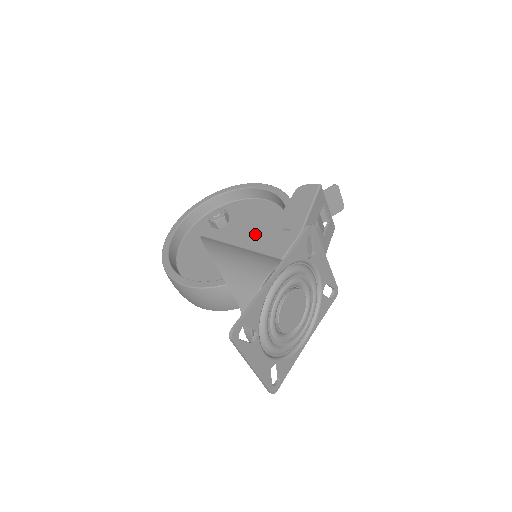
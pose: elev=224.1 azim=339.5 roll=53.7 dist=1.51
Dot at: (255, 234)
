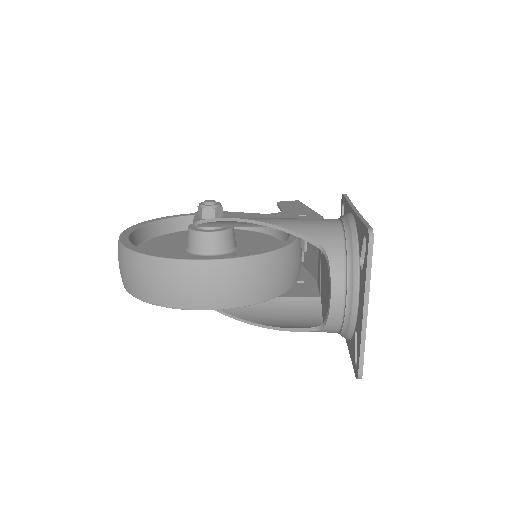
Dot at: occluded
